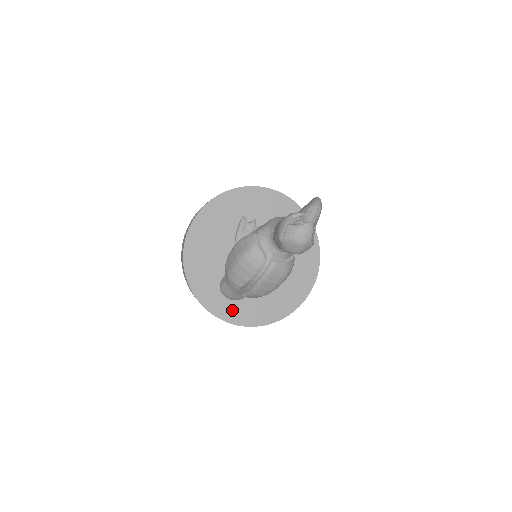
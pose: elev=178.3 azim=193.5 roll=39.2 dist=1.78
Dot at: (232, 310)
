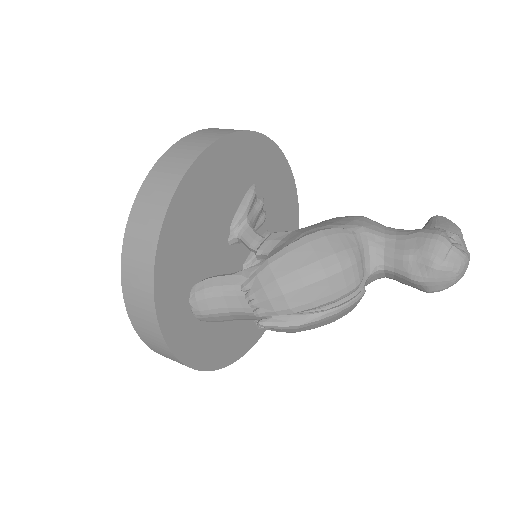
Dot at: (190, 337)
